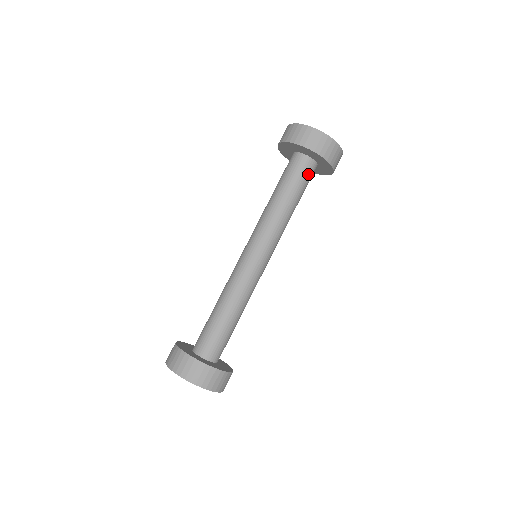
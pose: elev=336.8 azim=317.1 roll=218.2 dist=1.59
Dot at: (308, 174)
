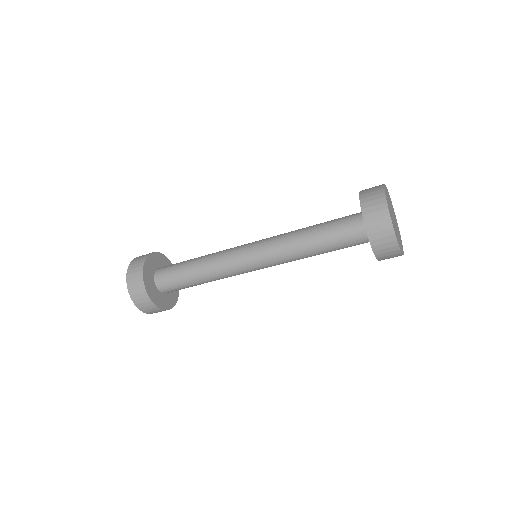
Dot at: (355, 243)
